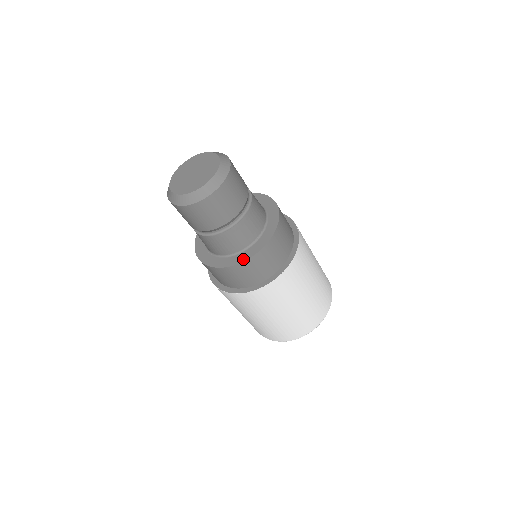
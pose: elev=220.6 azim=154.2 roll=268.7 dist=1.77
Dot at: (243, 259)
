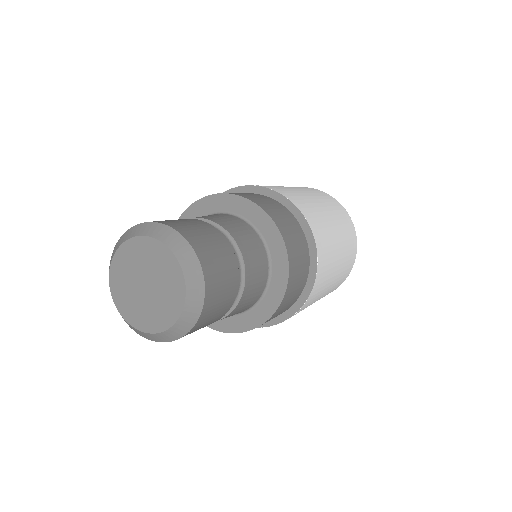
Dot at: (212, 325)
